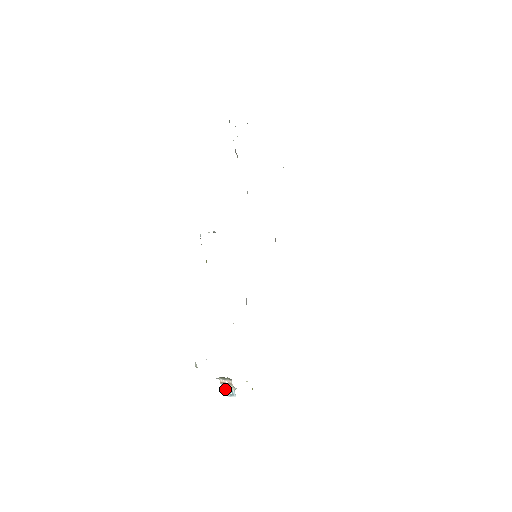
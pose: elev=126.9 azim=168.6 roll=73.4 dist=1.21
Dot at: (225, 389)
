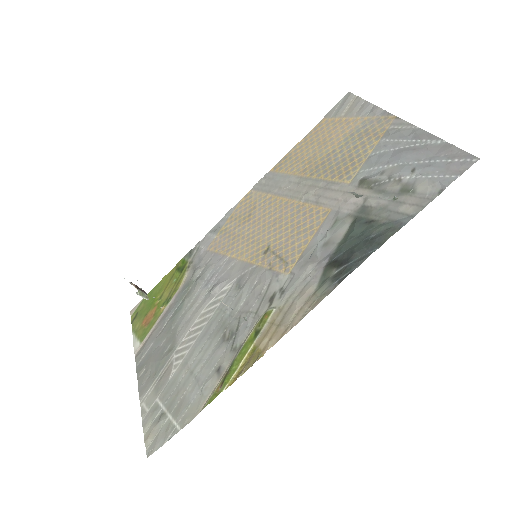
Dot at: occluded
